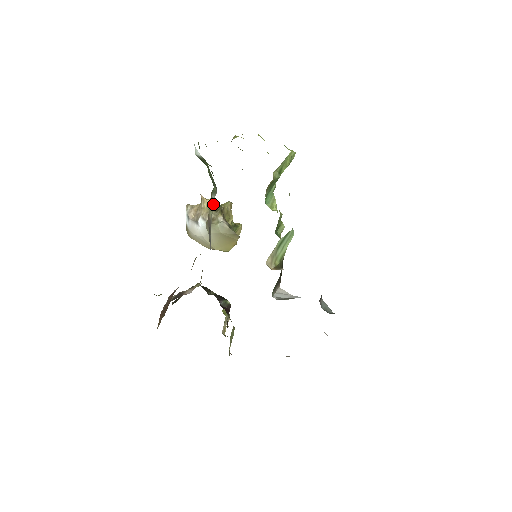
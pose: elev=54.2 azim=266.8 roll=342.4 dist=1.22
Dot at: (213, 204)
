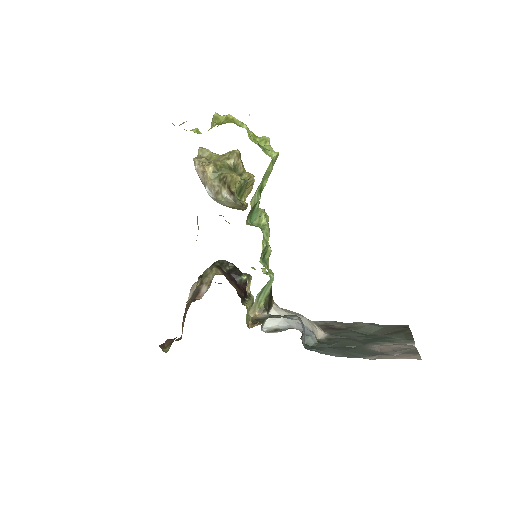
Dot at: (216, 171)
